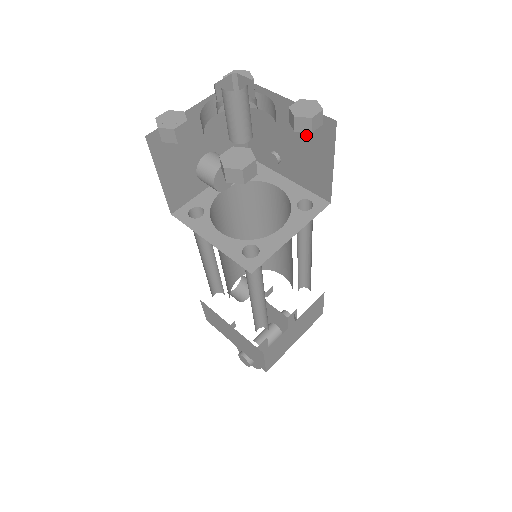
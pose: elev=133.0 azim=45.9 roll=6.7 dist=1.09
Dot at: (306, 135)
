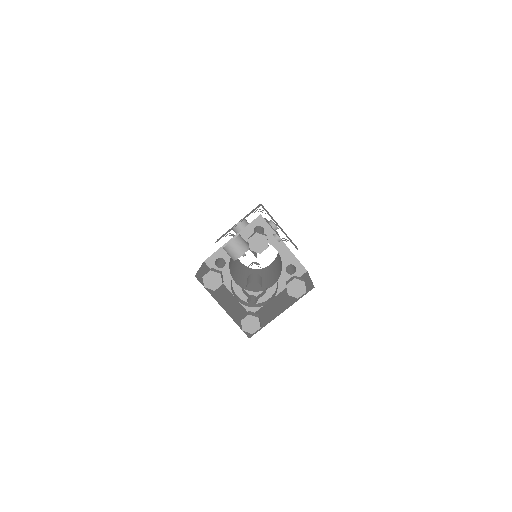
Dot at: occluded
